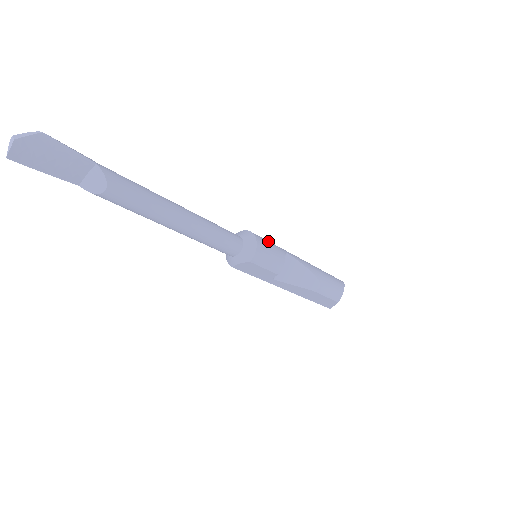
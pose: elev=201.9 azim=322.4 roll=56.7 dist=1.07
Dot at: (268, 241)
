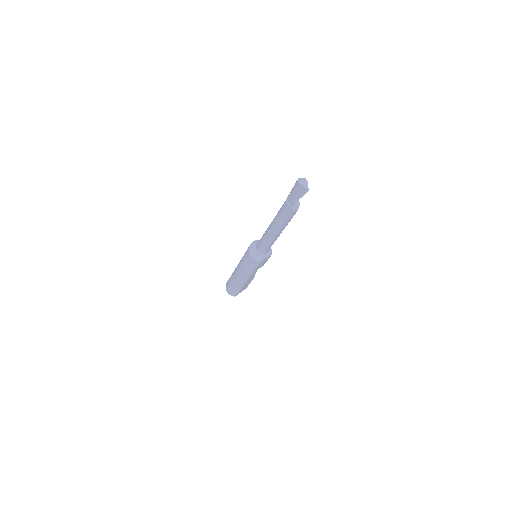
Dot at: occluded
